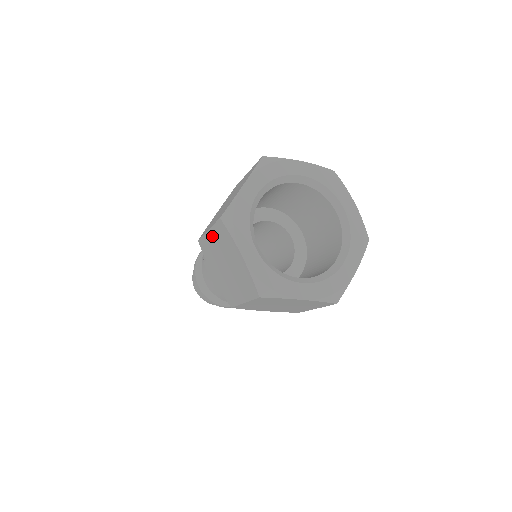
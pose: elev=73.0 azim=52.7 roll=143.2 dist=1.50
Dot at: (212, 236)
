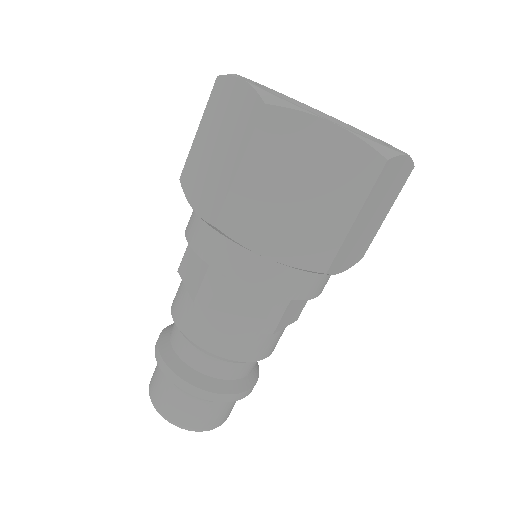
Dot at: (202, 128)
